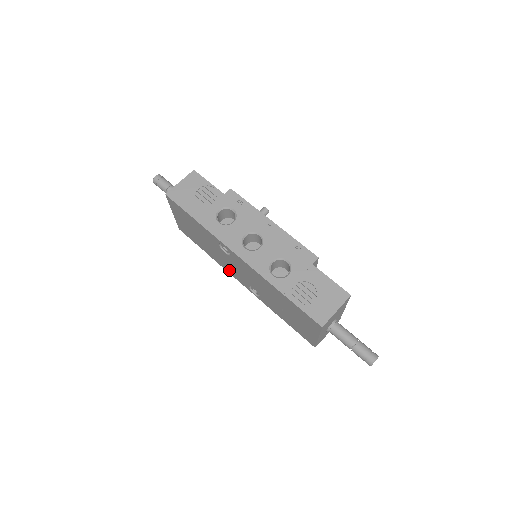
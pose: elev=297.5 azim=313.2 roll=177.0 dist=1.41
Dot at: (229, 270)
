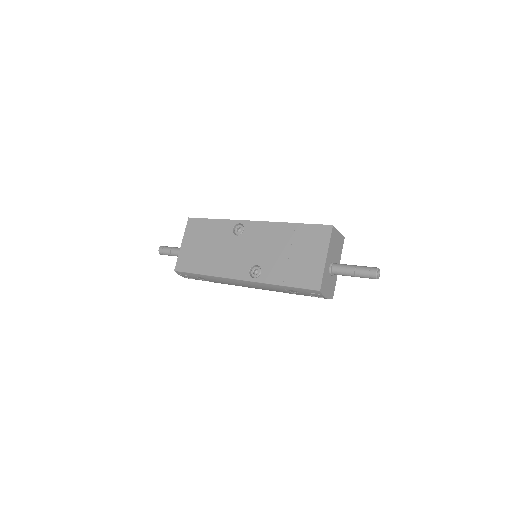
Dot at: (228, 269)
